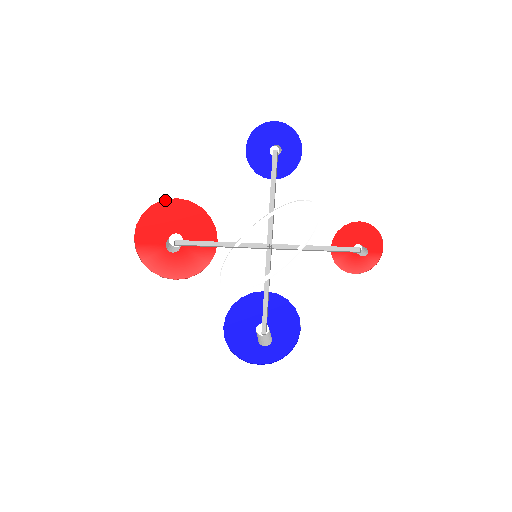
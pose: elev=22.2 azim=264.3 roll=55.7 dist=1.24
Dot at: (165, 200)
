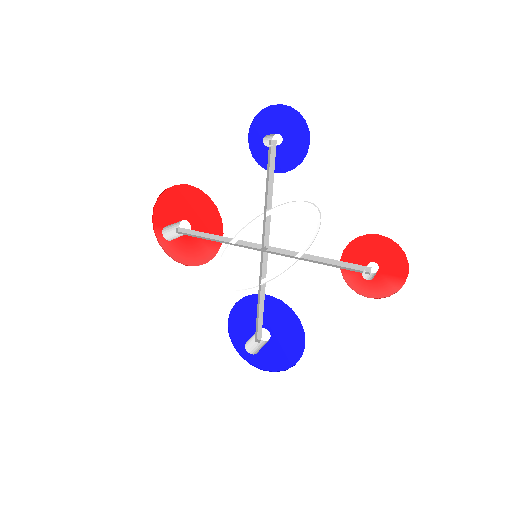
Dot at: (177, 185)
